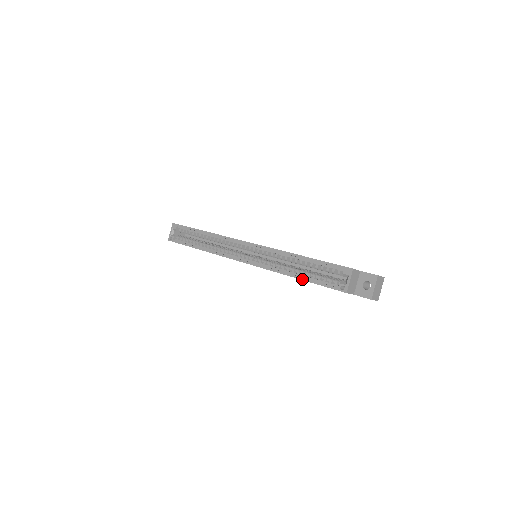
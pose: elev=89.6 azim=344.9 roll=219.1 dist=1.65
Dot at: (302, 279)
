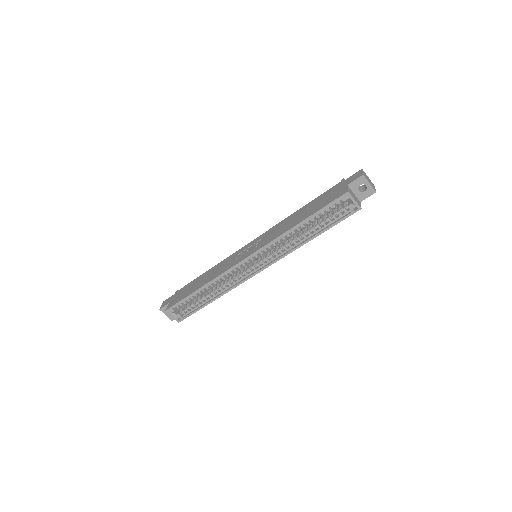
Dot at: occluded
